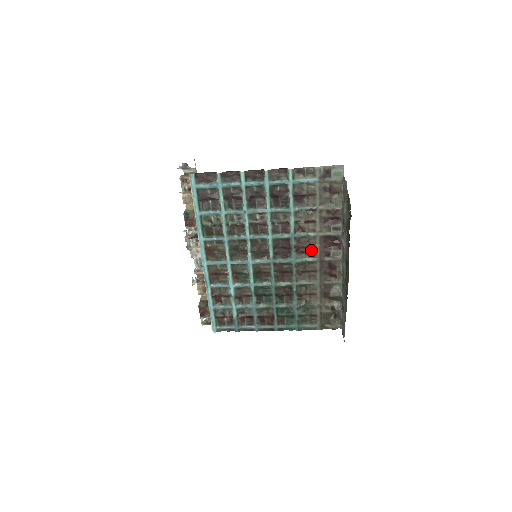
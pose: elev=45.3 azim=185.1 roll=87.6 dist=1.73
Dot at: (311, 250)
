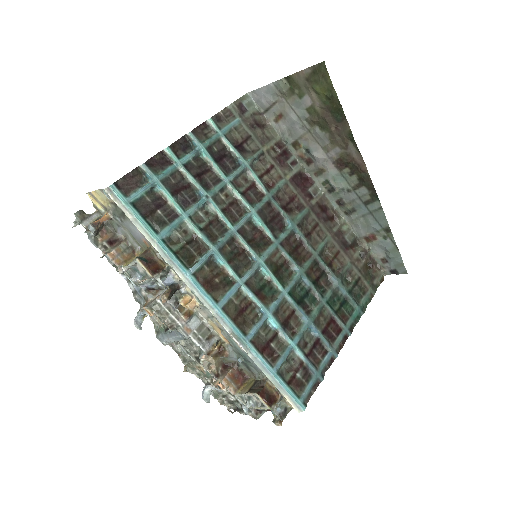
Dot at: (295, 202)
